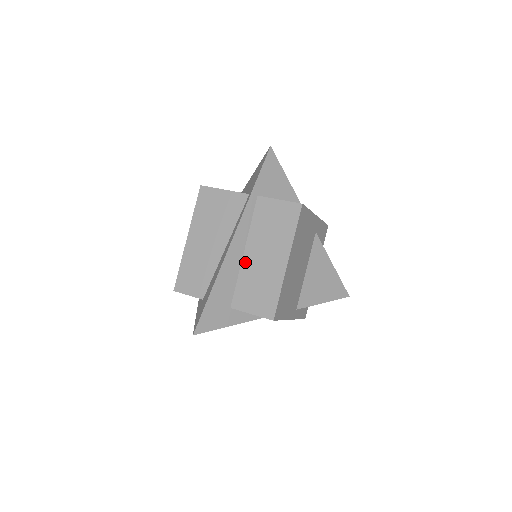
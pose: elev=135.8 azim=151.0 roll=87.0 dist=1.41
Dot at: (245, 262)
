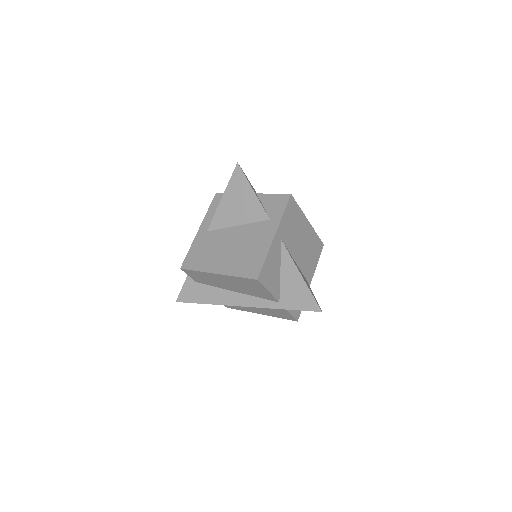
Dot at: occluded
